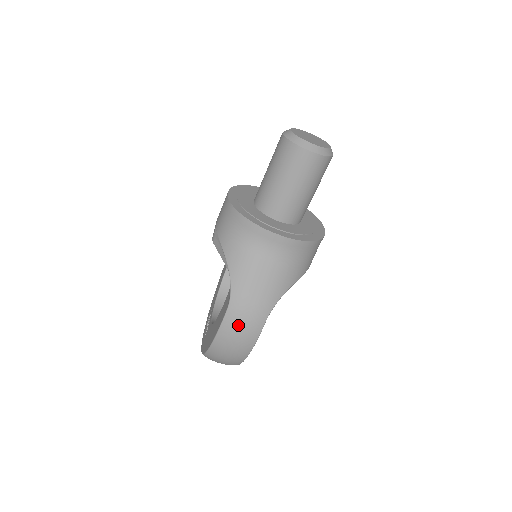
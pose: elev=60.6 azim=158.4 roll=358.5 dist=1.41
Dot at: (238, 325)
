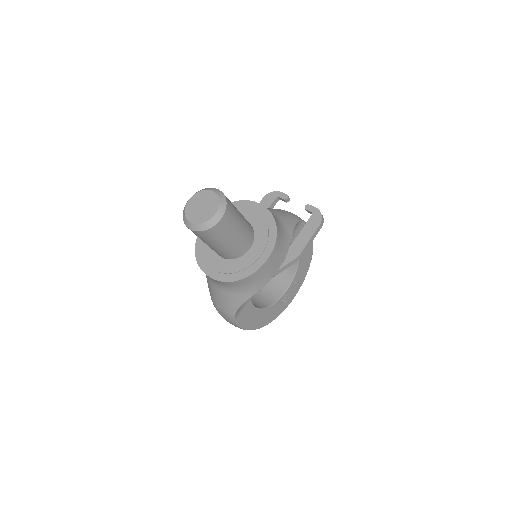
Dot at: (224, 318)
